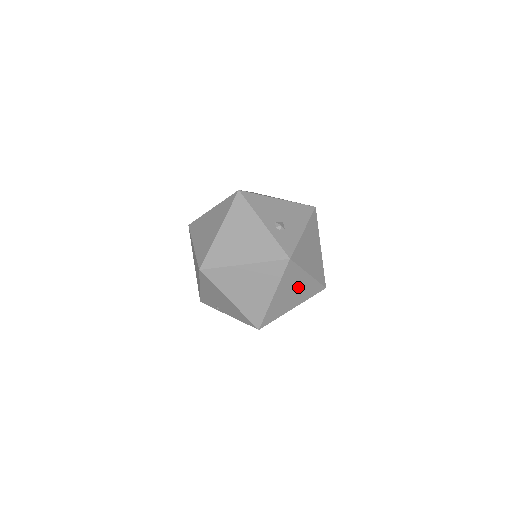
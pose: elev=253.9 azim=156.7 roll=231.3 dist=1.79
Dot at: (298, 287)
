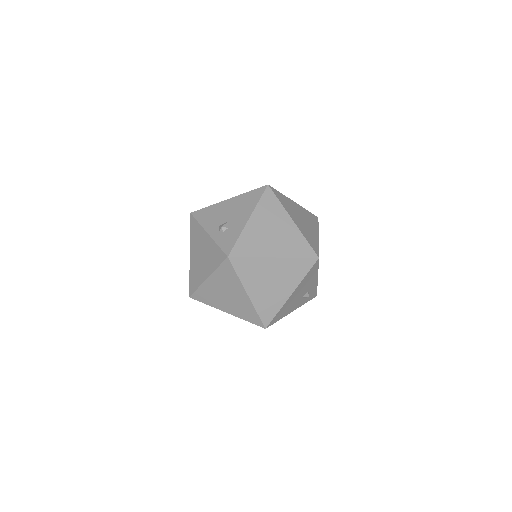
Dot at: (273, 274)
